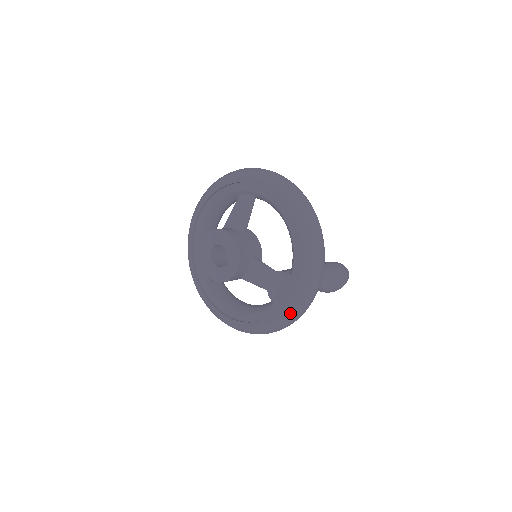
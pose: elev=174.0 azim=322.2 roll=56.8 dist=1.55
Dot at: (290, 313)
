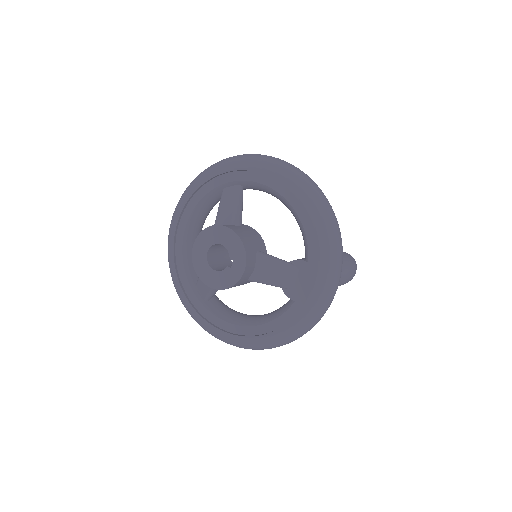
Dot at: (316, 306)
